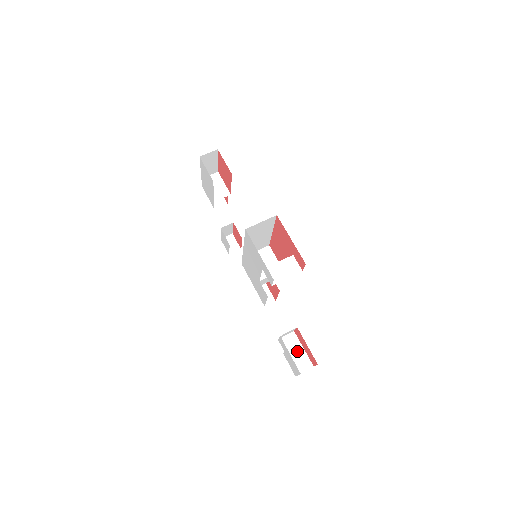
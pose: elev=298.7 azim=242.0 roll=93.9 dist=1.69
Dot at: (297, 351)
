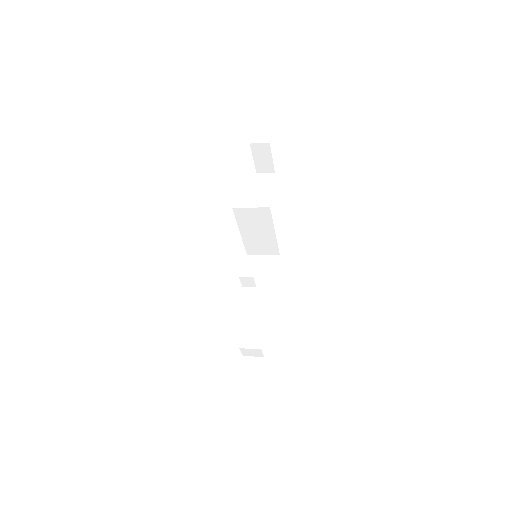
Dot at: (254, 378)
